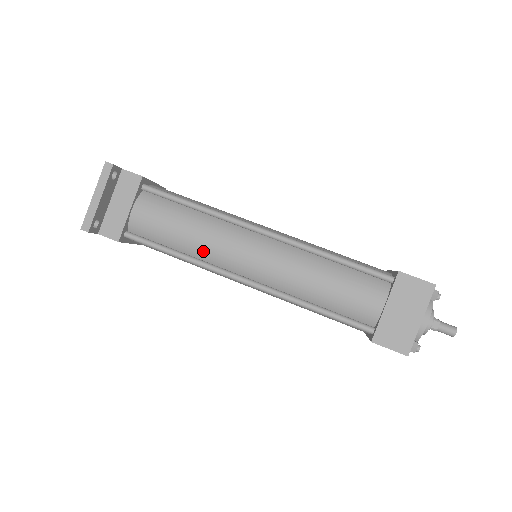
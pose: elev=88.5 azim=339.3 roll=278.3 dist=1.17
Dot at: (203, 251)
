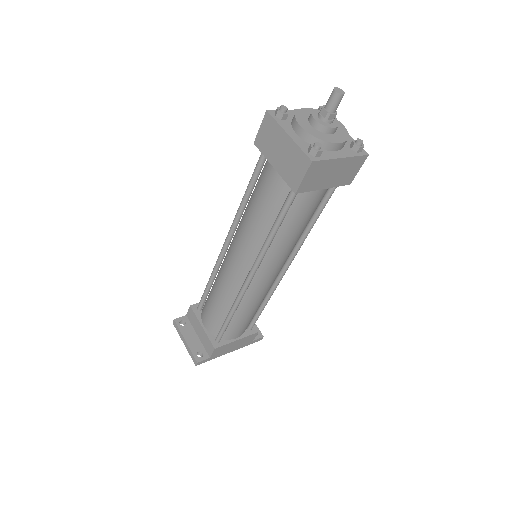
Dot at: (229, 296)
